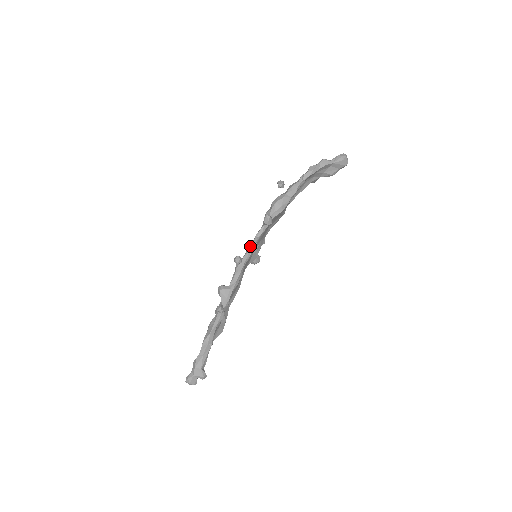
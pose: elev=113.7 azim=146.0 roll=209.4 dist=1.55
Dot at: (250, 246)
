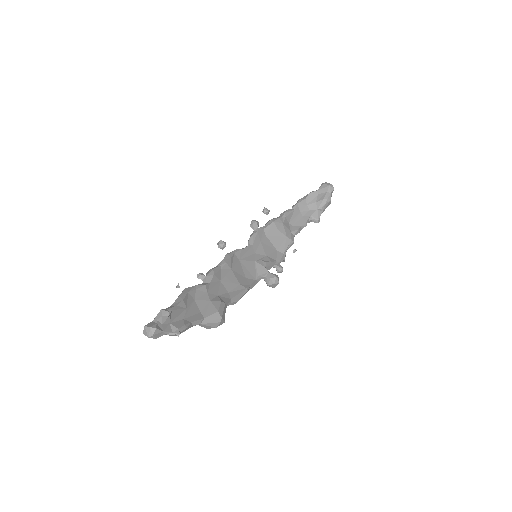
Dot at: occluded
